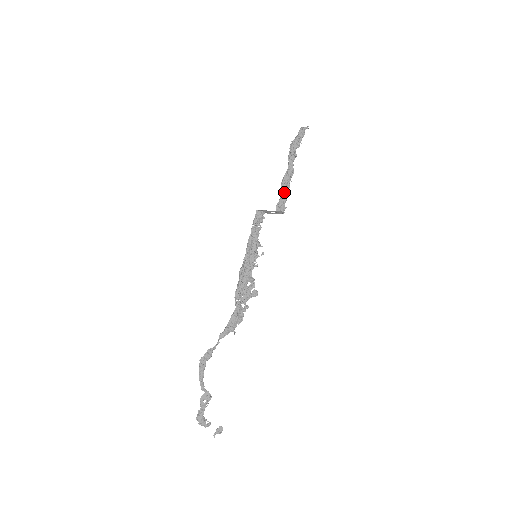
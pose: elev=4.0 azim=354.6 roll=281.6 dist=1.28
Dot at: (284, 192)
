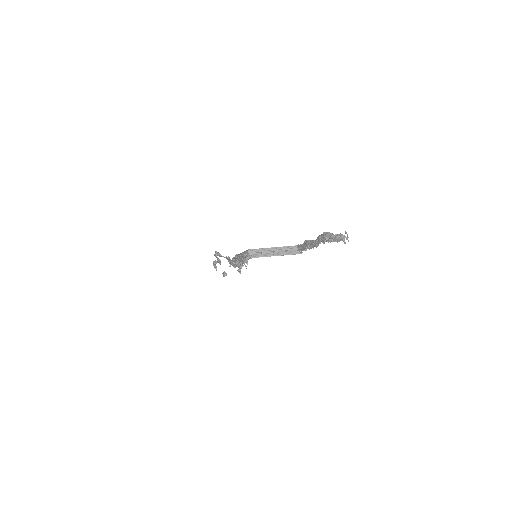
Dot at: (304, 246)
